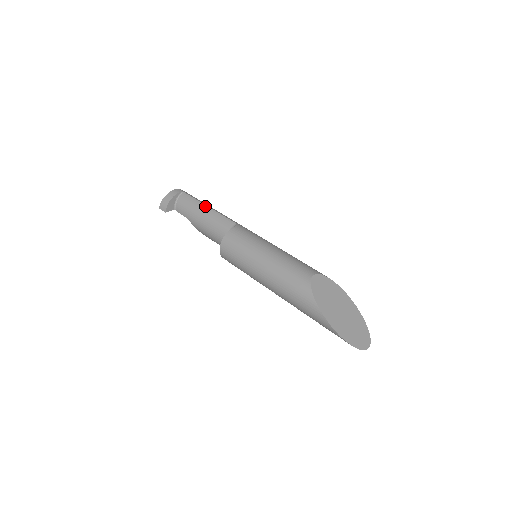
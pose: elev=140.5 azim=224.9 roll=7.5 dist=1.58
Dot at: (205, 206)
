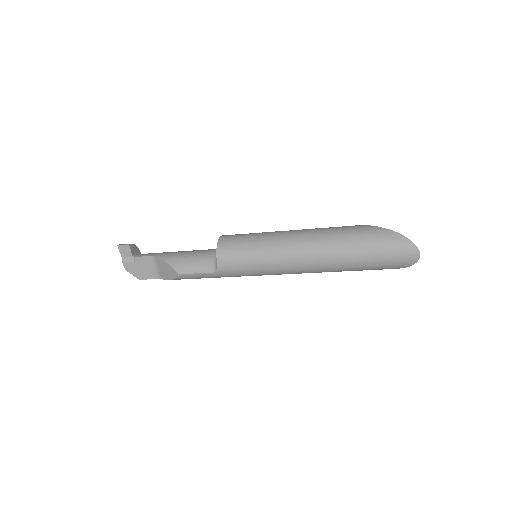
Dot at: occluded
